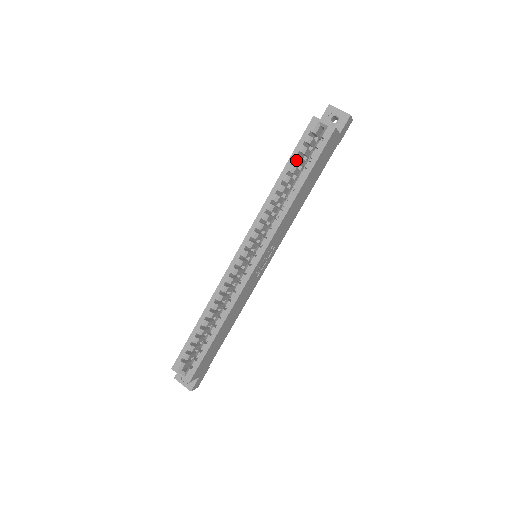
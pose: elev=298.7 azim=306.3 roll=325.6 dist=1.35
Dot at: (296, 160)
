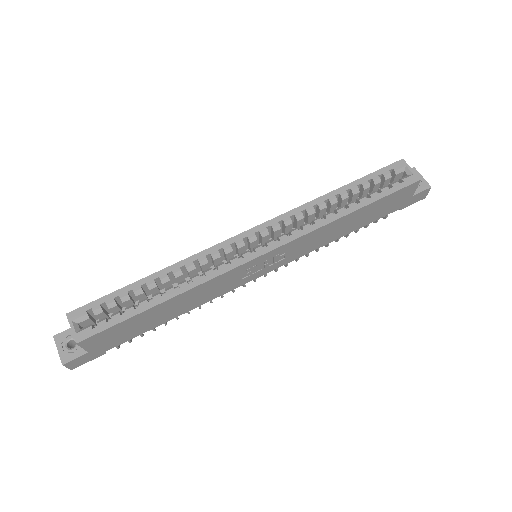
Dot at: (364, 184)
